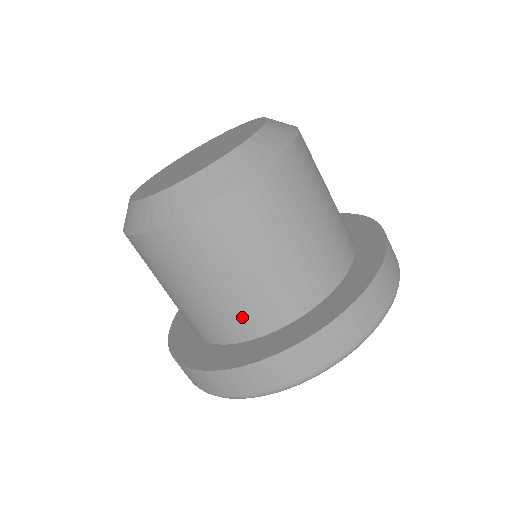
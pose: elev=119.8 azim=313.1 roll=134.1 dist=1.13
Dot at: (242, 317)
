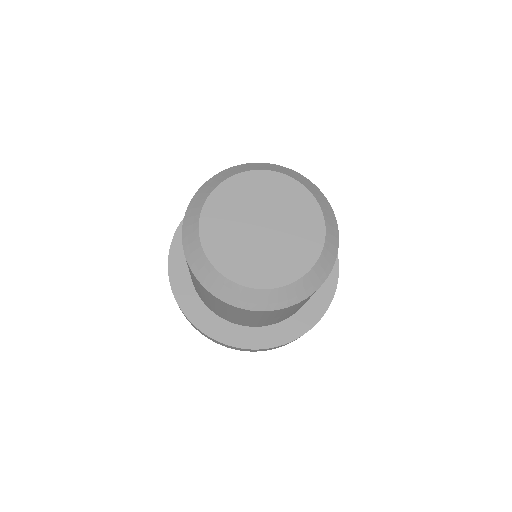
Dot at: (262, 324)
